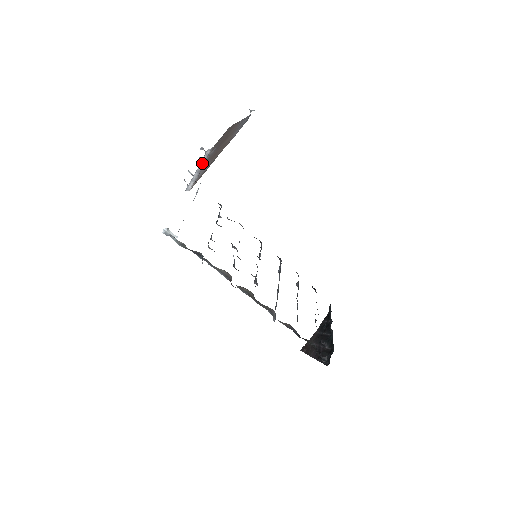
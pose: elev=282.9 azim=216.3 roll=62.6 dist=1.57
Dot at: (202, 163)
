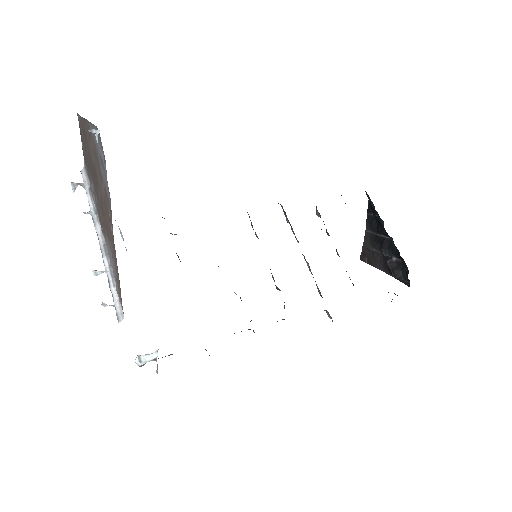
Dot at: (96, 221)
